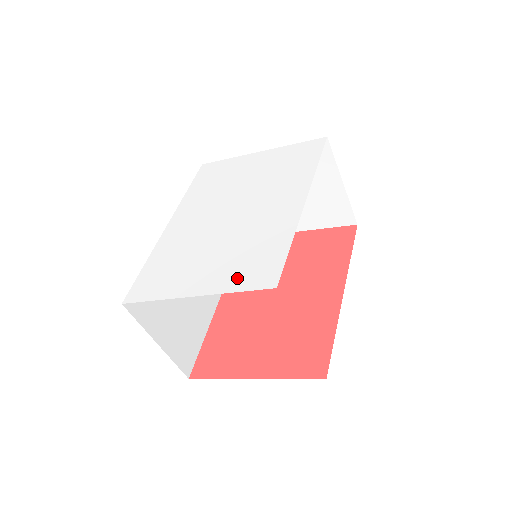
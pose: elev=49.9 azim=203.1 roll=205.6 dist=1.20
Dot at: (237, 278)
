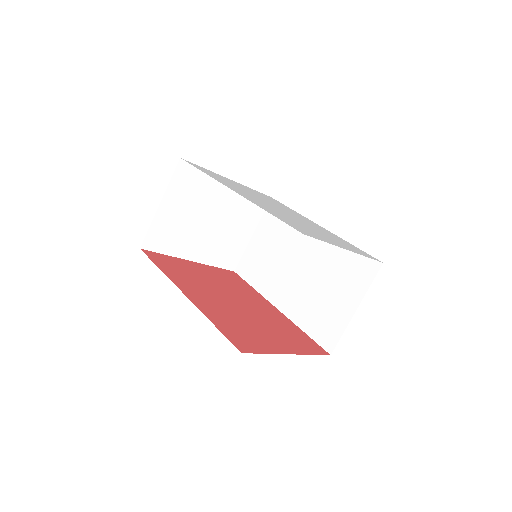
Dot at: (356, 250)
